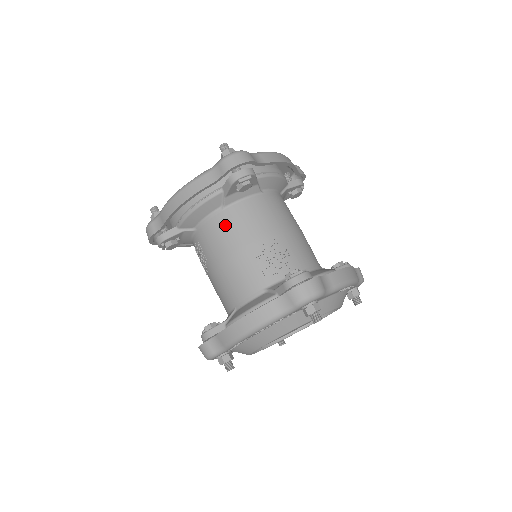
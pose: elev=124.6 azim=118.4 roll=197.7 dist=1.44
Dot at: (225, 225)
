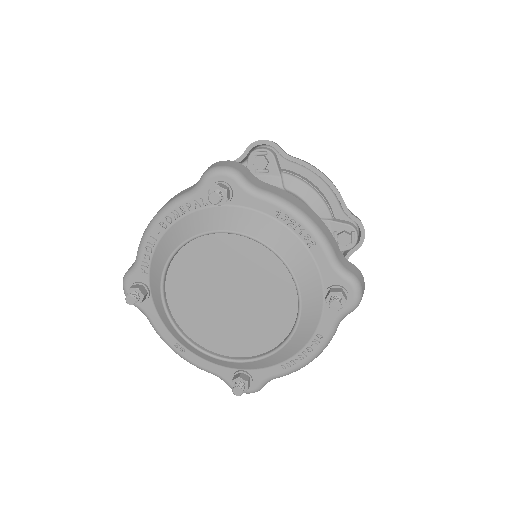
Dot at: occluded
